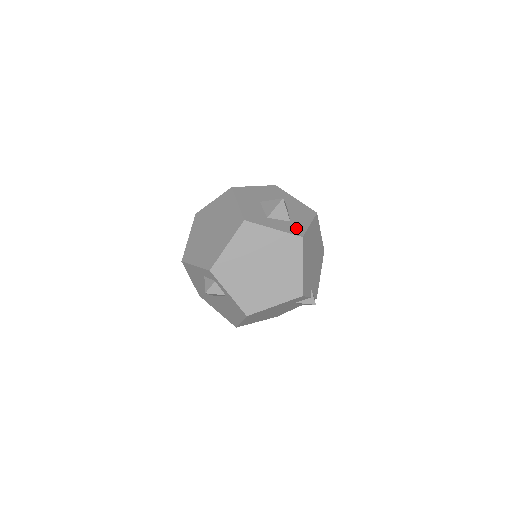
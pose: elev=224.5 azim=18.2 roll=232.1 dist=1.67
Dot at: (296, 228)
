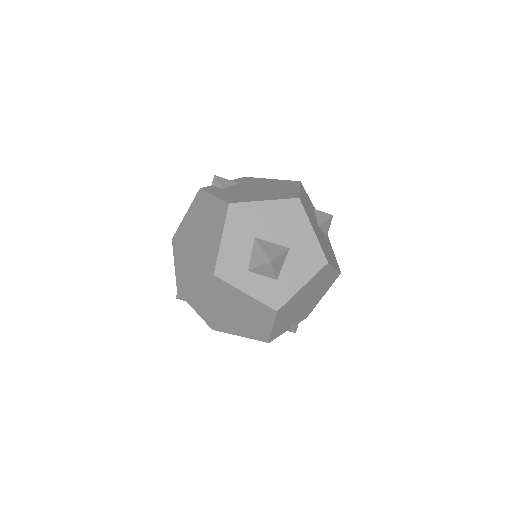
Dot at: (278, 294)
